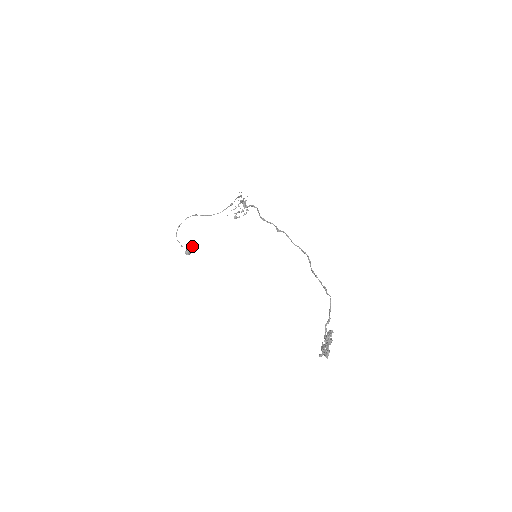
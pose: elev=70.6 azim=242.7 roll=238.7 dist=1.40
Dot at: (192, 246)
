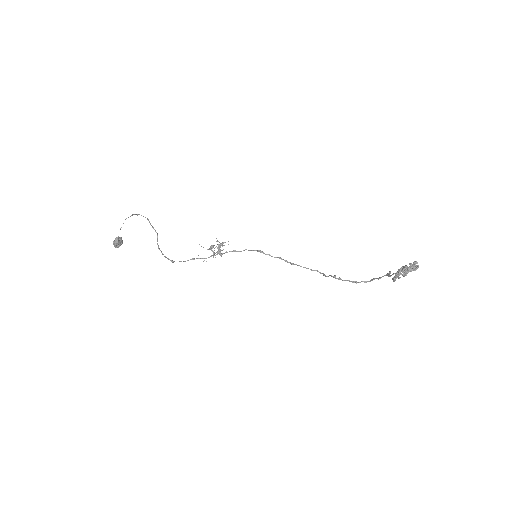
Dot at: (122, 243)
